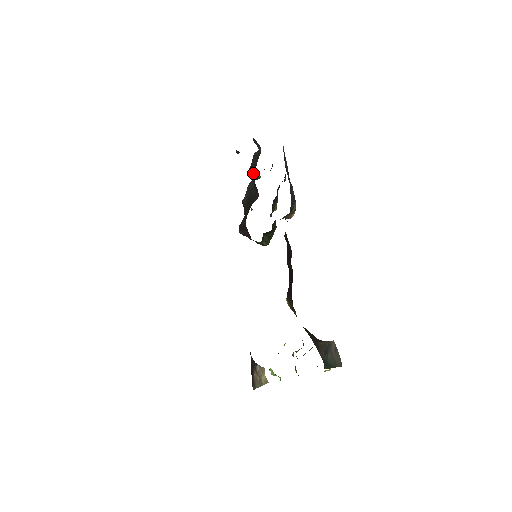
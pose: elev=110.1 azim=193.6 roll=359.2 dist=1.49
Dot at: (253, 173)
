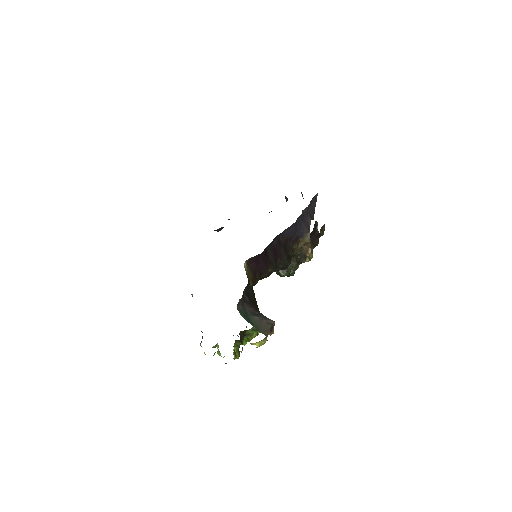
Dot at: occluded
